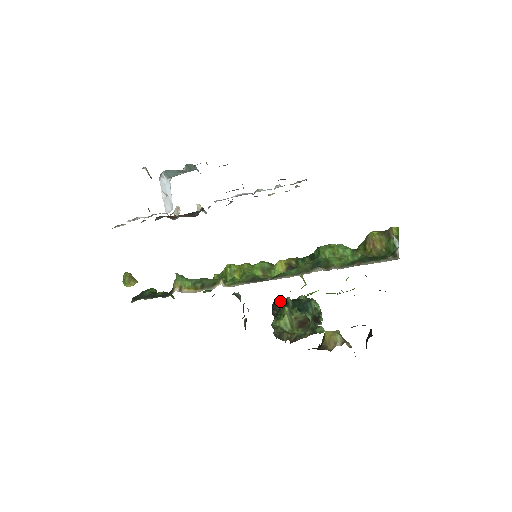
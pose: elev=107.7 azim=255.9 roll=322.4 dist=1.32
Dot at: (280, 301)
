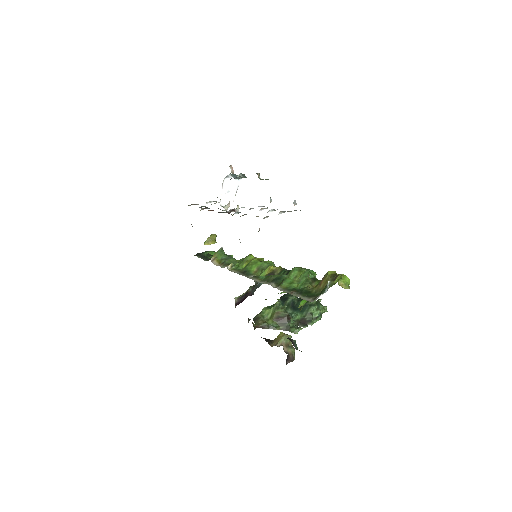
Dot at: (285, 296)
